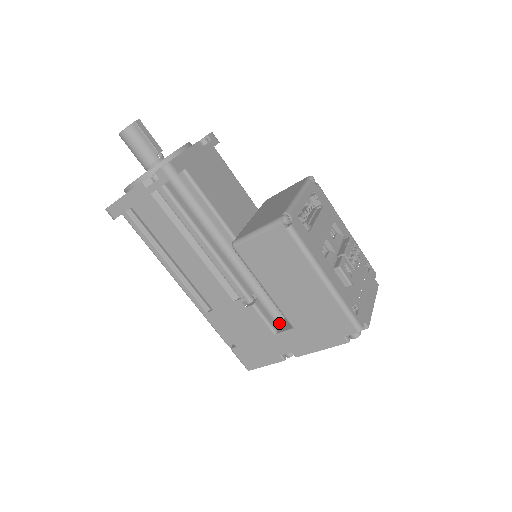
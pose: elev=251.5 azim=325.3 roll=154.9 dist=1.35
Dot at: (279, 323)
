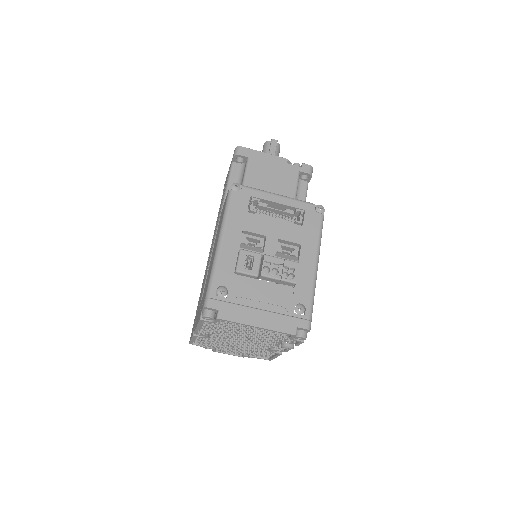
Dot at: occluded
